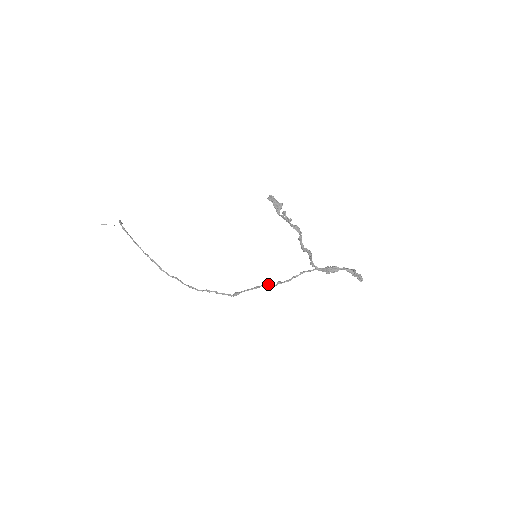
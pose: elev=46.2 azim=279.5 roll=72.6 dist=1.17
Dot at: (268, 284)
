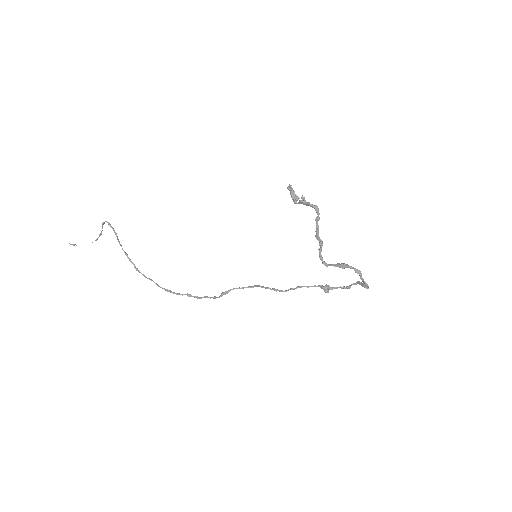
Dot at: (263, 286)
